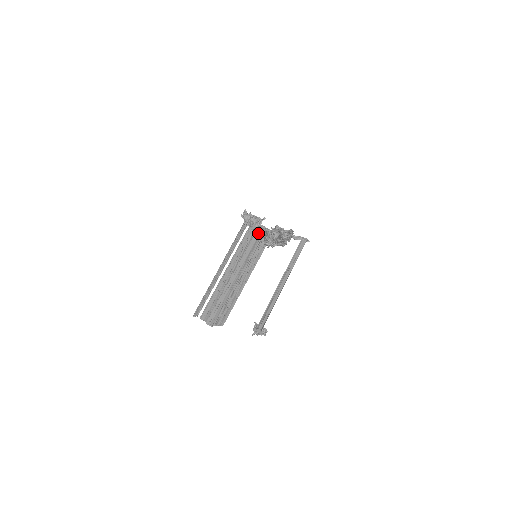
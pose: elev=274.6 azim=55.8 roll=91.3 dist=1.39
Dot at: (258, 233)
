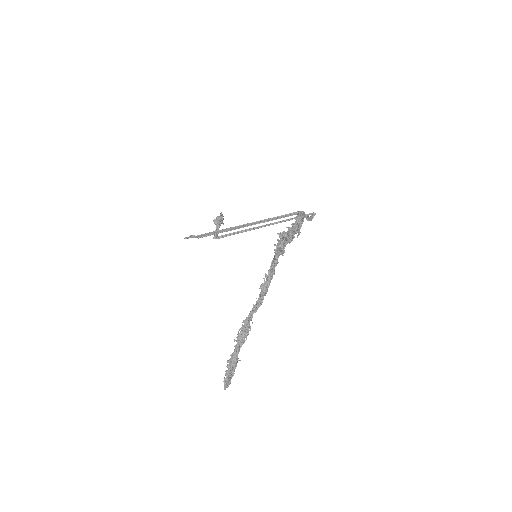
Dot at: occluded
